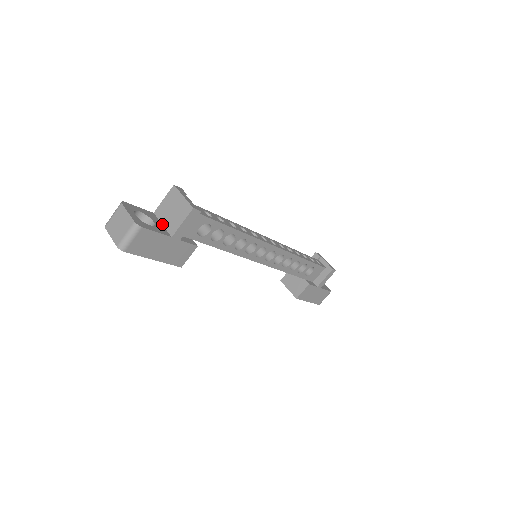
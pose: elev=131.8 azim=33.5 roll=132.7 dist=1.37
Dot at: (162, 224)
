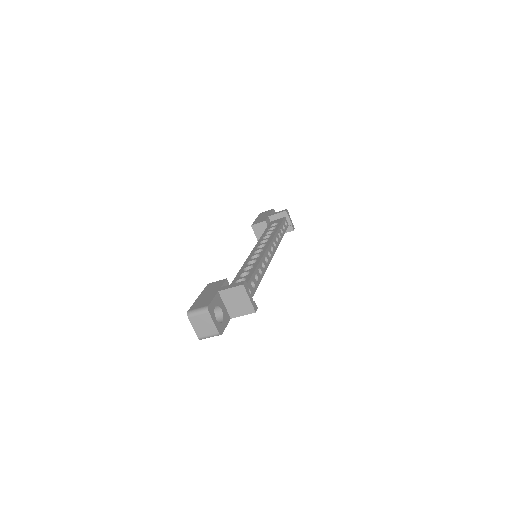
Dot at: (224, 305)
